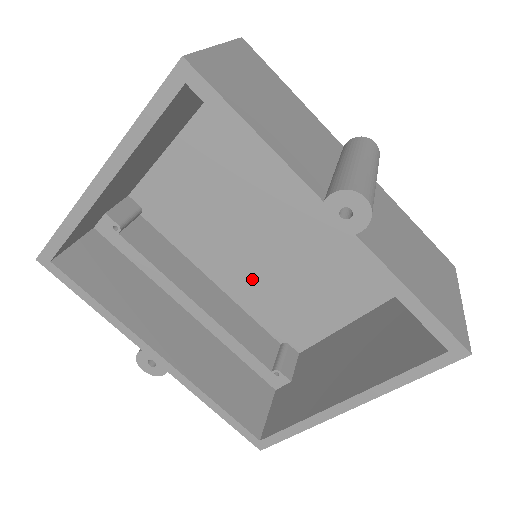
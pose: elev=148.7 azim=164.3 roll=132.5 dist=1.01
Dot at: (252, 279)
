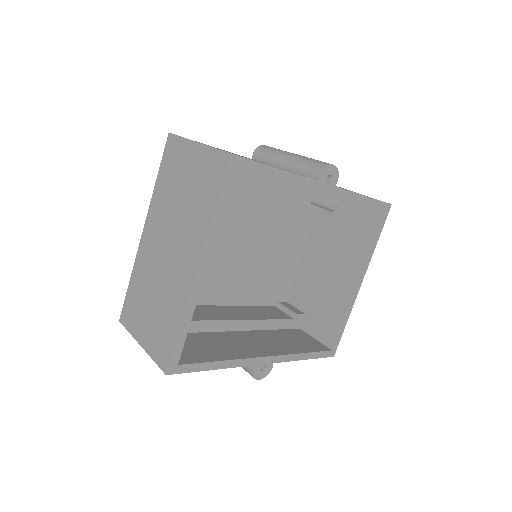
Dot at: (243, 280)
